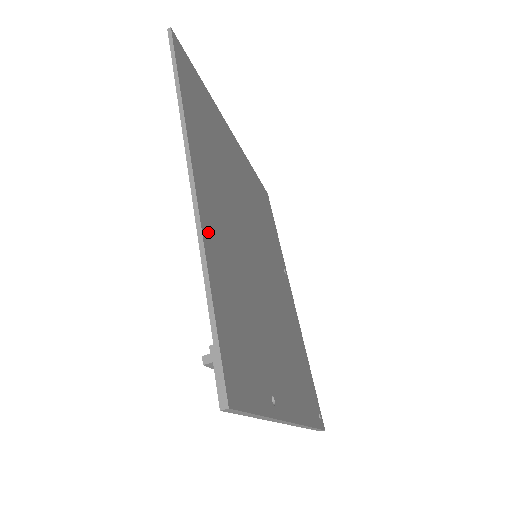
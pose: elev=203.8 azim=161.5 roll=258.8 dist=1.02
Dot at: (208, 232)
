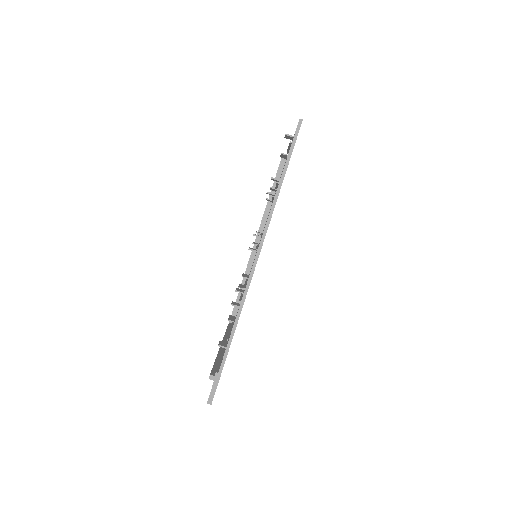
Dot at: occluded
